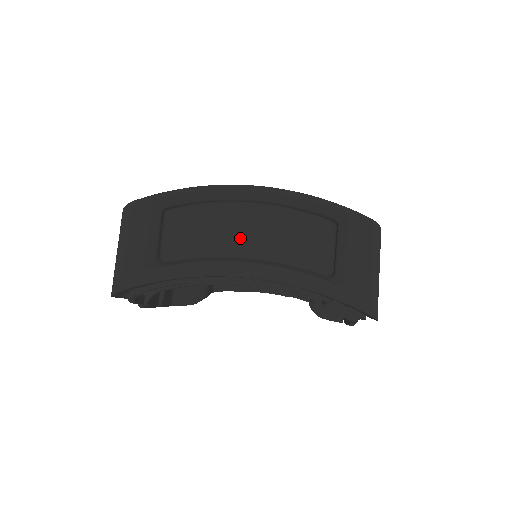
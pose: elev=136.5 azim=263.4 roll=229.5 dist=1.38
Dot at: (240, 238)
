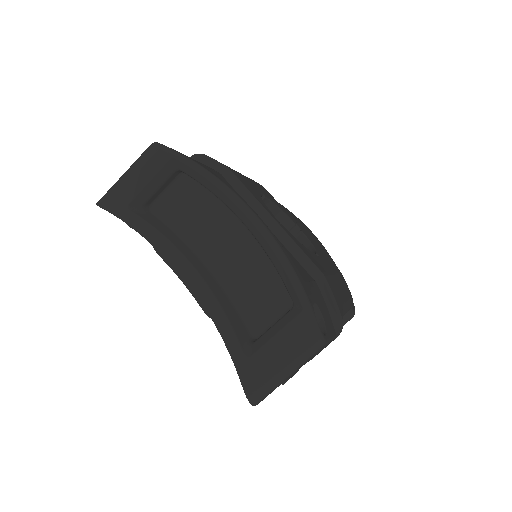
Dot at: (214, 245)
